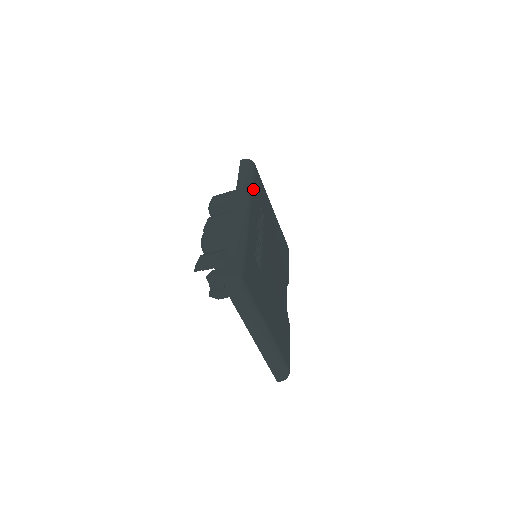
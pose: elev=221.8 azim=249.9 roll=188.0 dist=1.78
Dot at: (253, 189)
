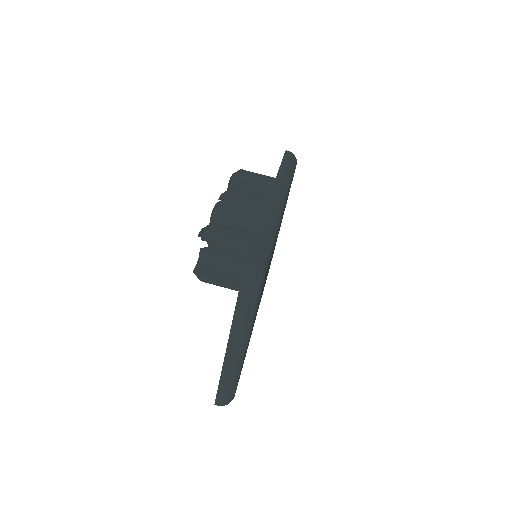
Dot at: (290, 186)
